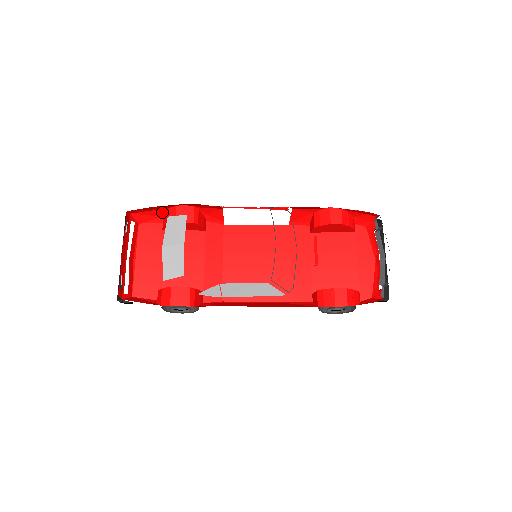
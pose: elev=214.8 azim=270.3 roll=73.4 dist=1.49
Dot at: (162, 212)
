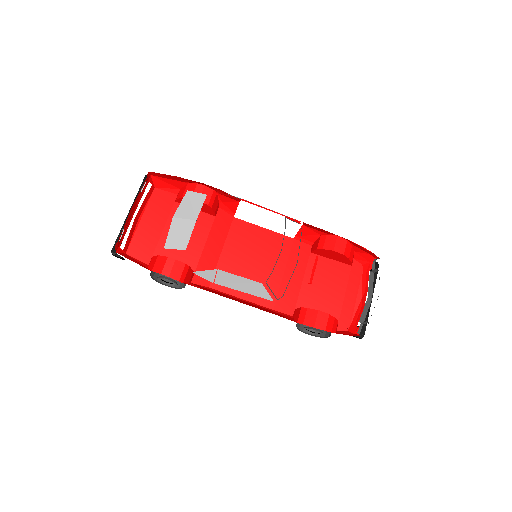
Dot at: (181, 184)
